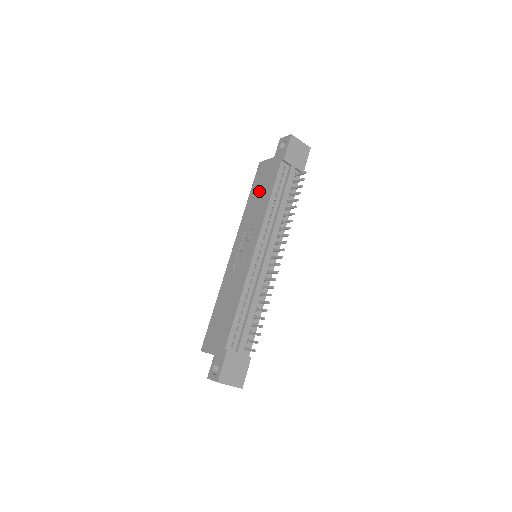
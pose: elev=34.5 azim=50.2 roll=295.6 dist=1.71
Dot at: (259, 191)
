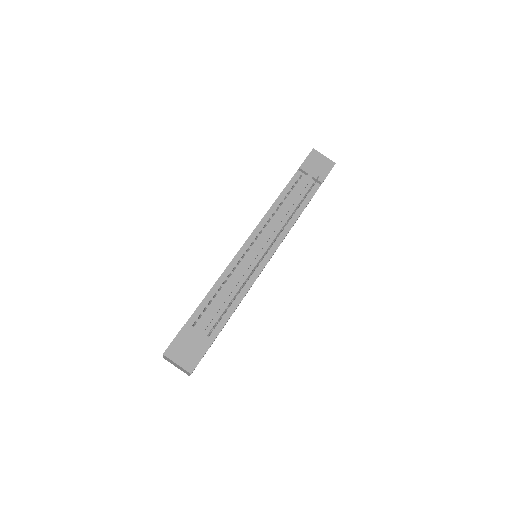
Dot at: occluded
